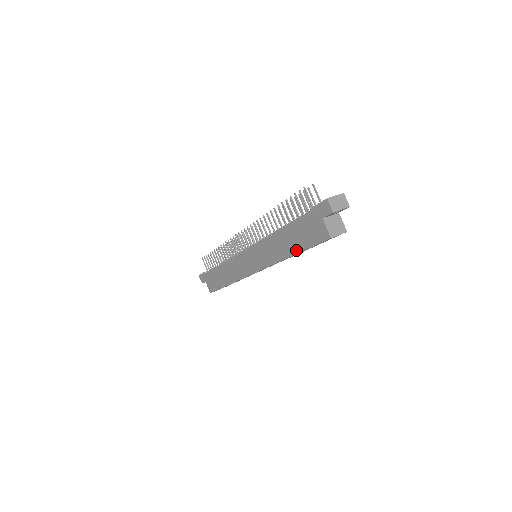
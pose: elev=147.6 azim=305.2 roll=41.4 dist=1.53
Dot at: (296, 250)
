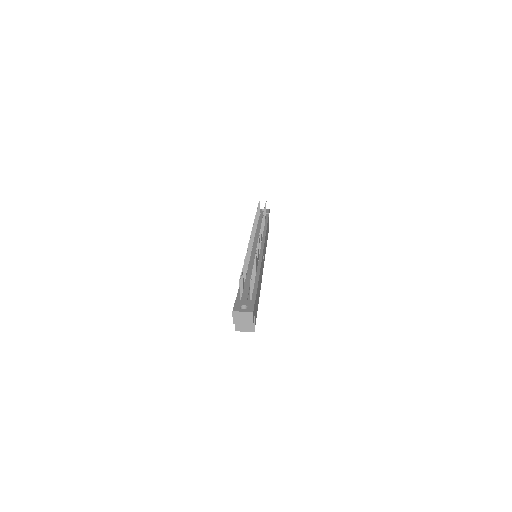
Dot at: occluded
